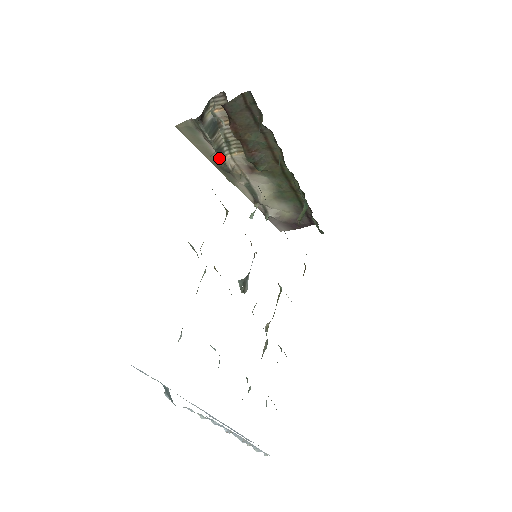
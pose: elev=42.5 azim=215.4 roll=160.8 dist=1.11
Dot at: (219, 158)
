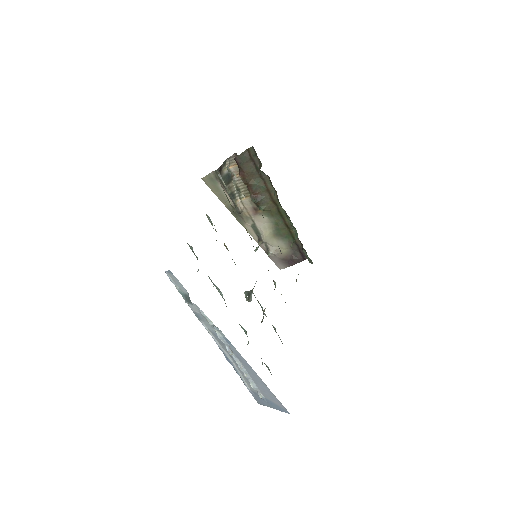
Dot at: (232, 203)
